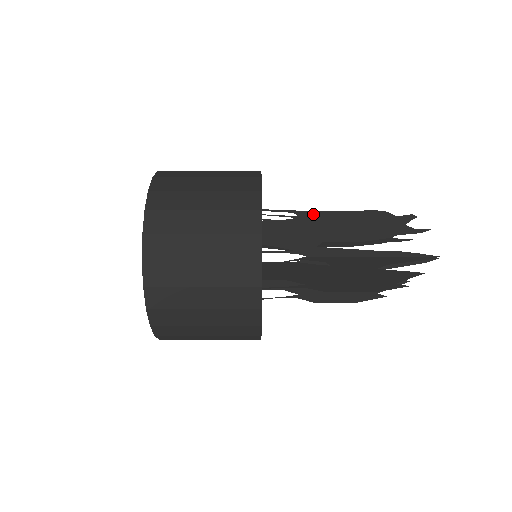
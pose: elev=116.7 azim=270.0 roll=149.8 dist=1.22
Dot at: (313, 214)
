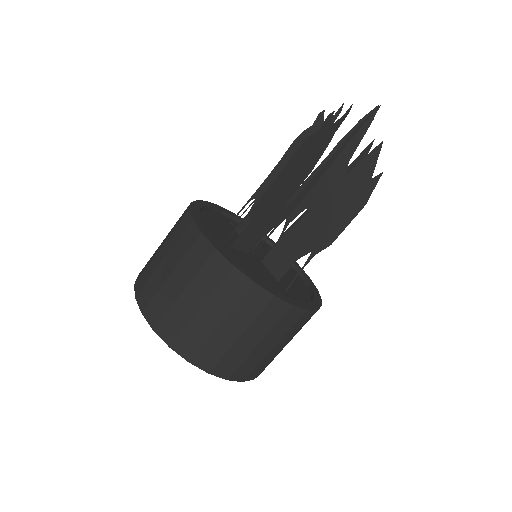
Dot at: (261, 201)
